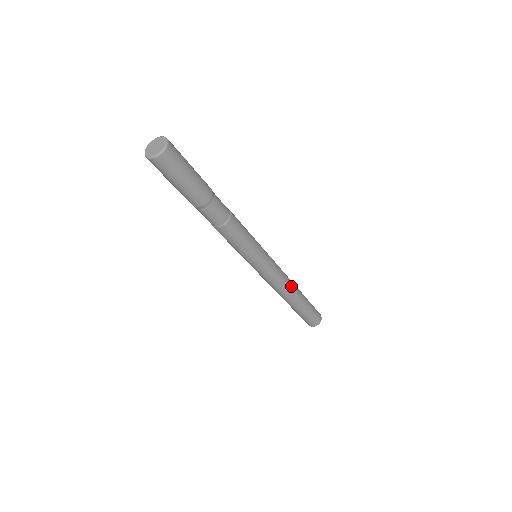
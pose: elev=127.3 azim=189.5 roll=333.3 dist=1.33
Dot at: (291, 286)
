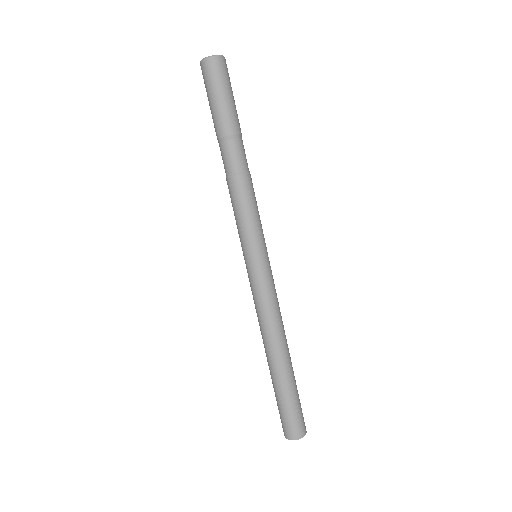
Dot at: (282, 331)
